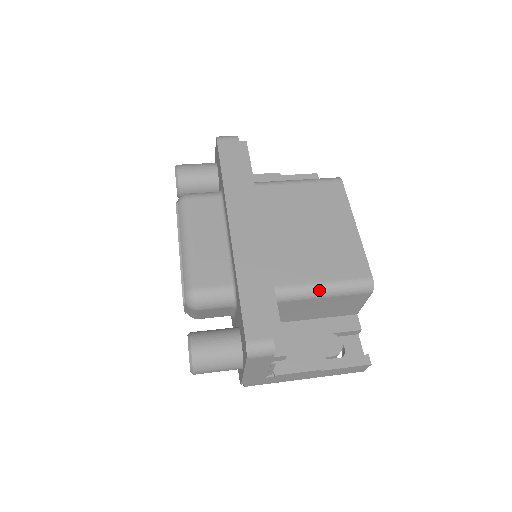
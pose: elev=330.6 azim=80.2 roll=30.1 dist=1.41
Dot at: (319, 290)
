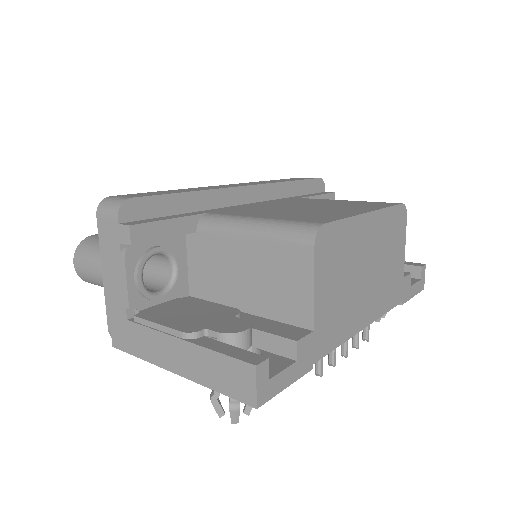
Dot at: (246, 223)
